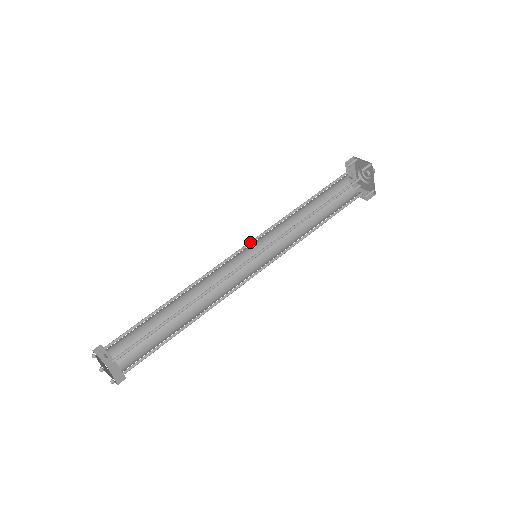
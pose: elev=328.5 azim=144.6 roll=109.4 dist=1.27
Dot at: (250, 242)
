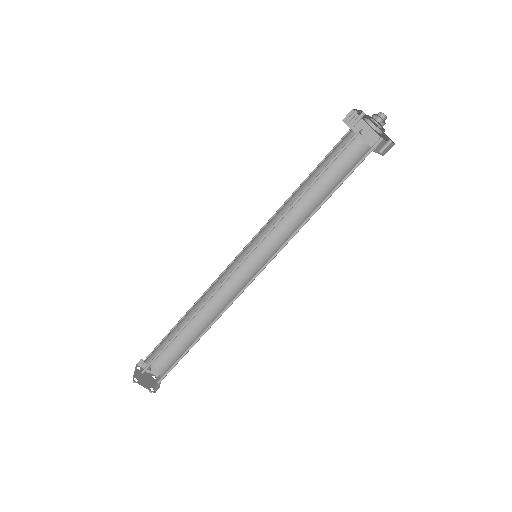
Dot at: (250, 243)
